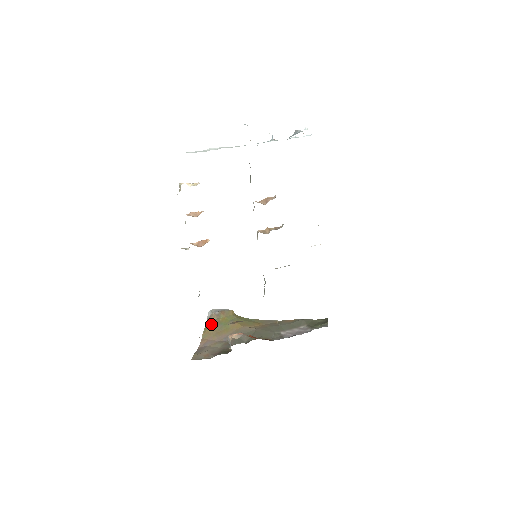
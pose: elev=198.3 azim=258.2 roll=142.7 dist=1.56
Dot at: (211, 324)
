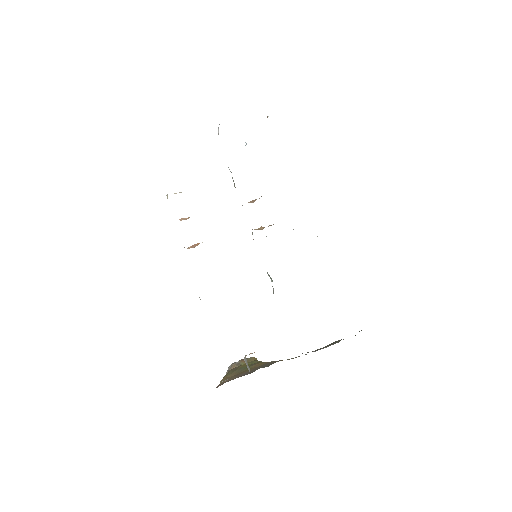
Dot at: (230, 371)
